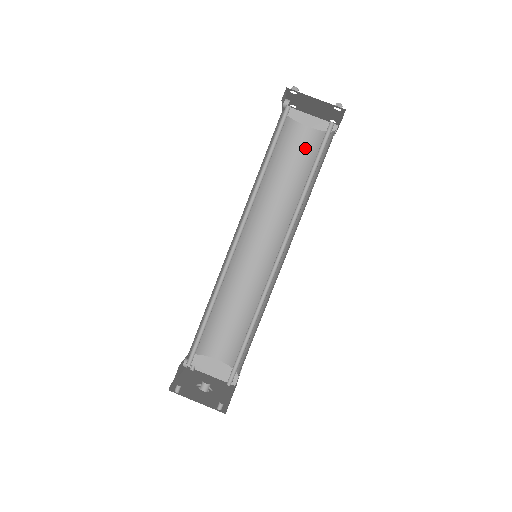
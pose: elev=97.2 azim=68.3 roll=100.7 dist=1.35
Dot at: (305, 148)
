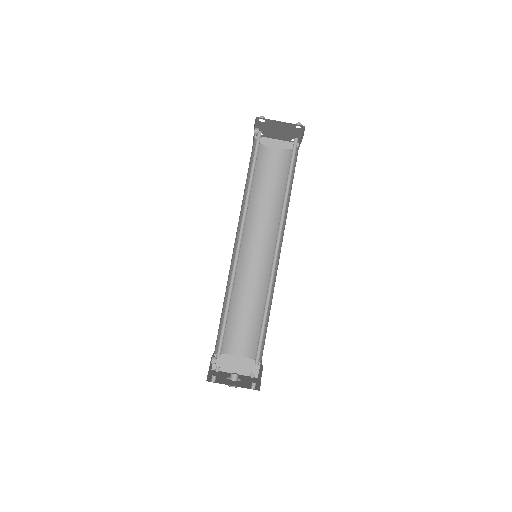
Dot at: (276, 165)
